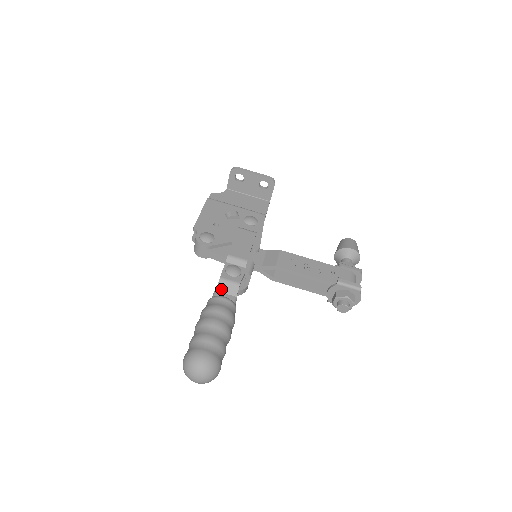
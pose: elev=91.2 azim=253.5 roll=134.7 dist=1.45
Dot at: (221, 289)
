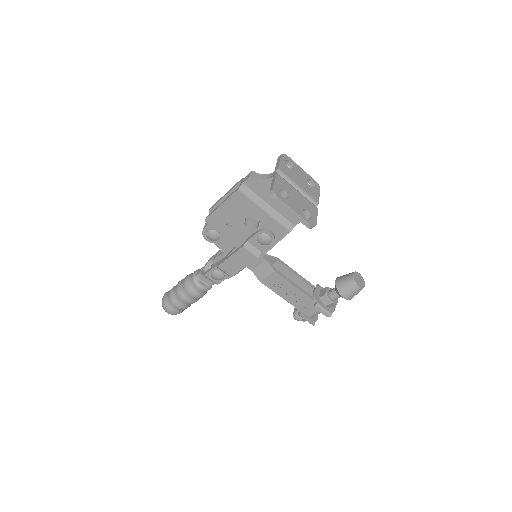
Dot at: occluded
